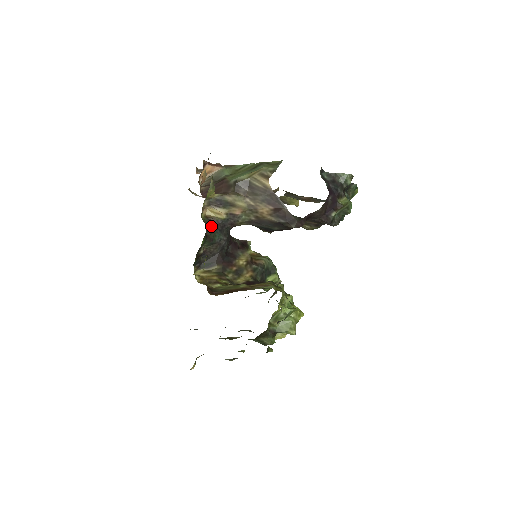
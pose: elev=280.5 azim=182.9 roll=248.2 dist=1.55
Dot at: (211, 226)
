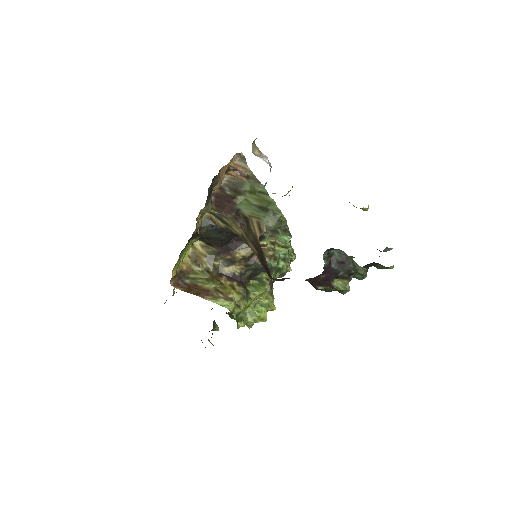
Dot at: (208, 228)
